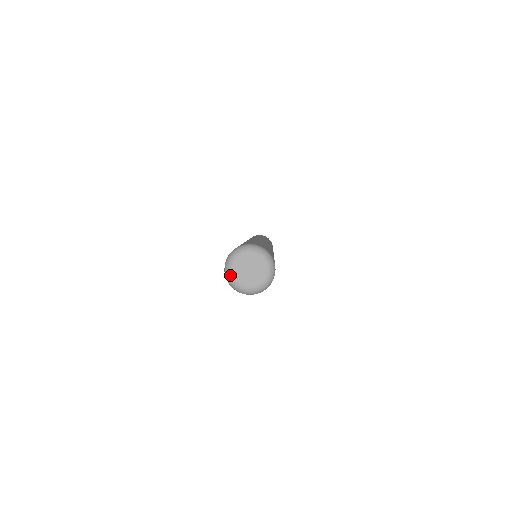
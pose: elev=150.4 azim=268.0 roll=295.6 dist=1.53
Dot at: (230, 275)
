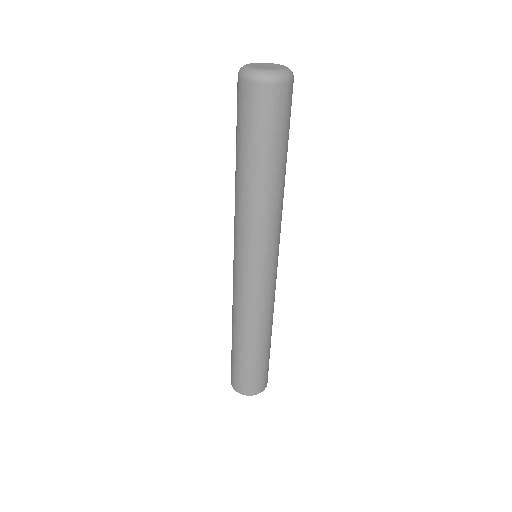
Dot at: (245, 67)
